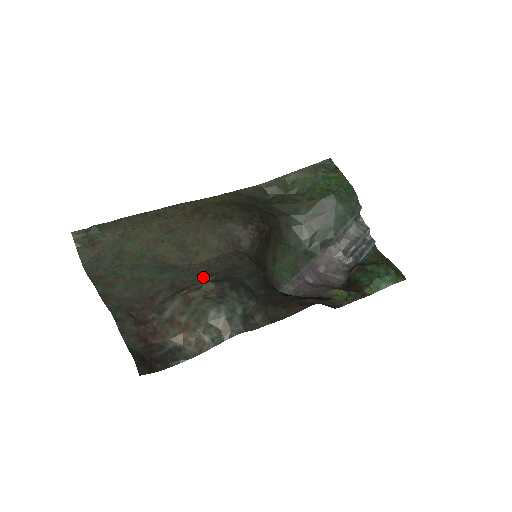
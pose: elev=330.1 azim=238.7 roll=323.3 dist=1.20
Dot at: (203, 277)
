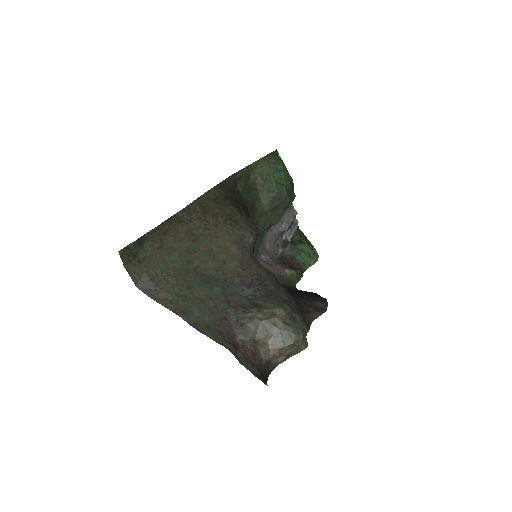
Dot at: (243, 289)
